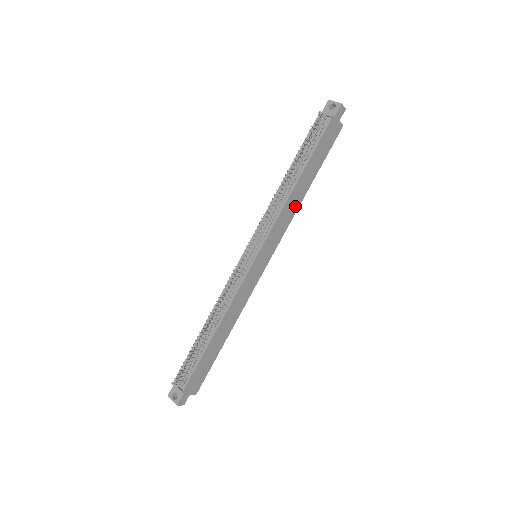
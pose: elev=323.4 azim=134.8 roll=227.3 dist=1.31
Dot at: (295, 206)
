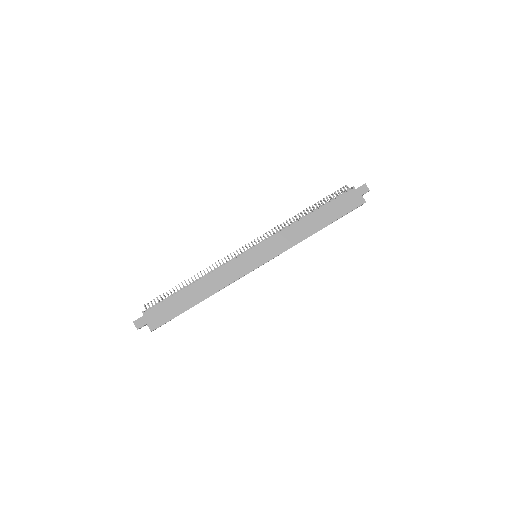
Dot at: (302, 235)
